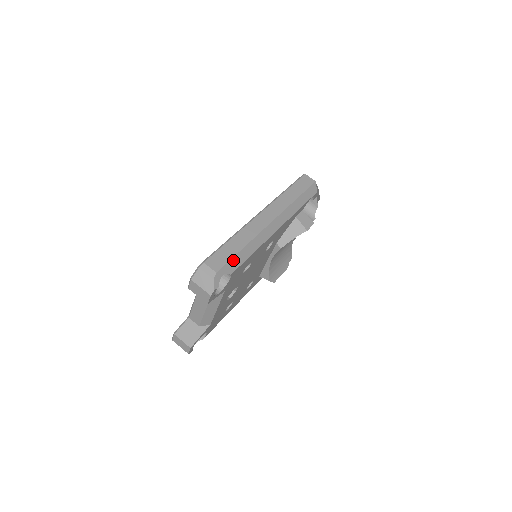
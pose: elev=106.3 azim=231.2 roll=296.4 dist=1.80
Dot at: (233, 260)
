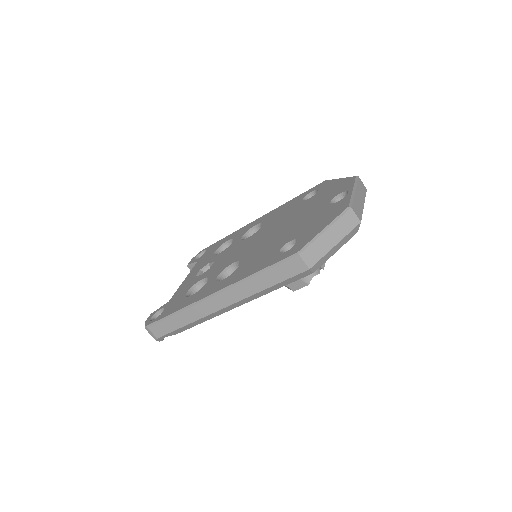
Dot at: (175, 331)
